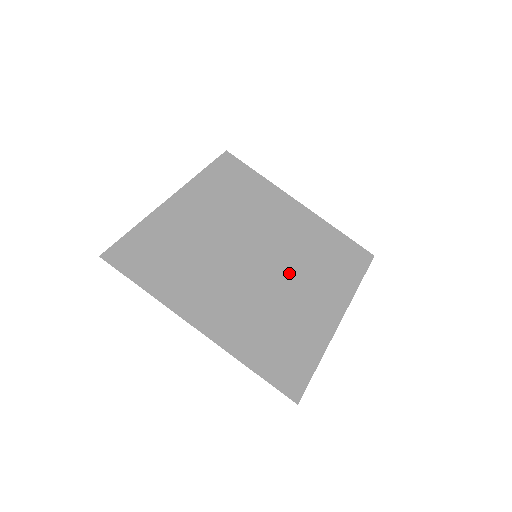
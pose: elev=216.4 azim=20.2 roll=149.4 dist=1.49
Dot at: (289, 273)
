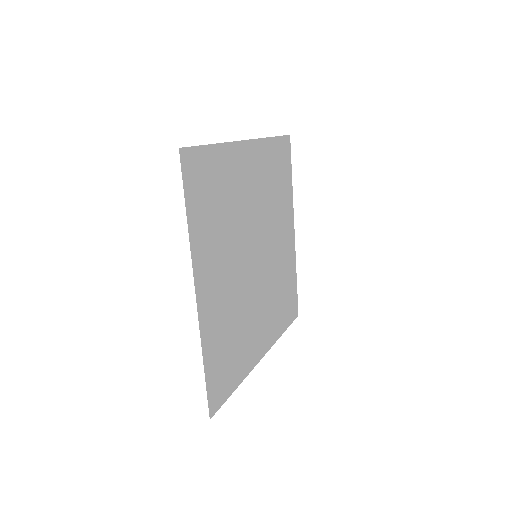
Dot at: (262, 290)
